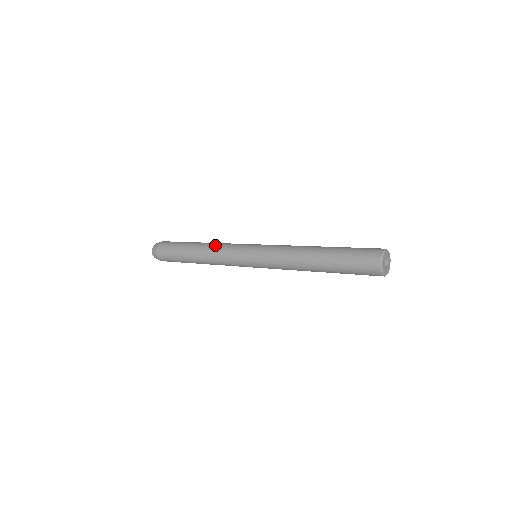
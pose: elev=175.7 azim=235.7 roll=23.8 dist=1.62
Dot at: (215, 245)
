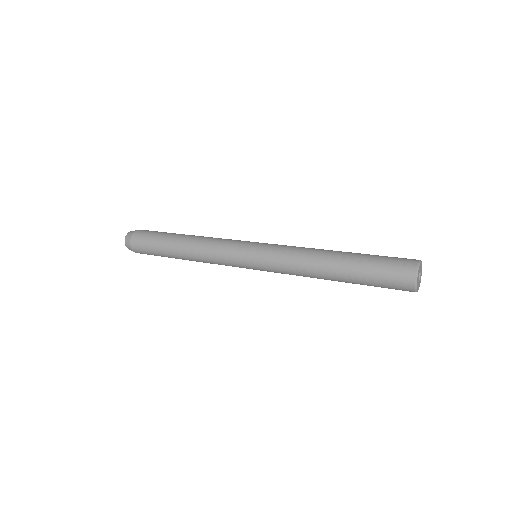
Dot at: (202, 250)
